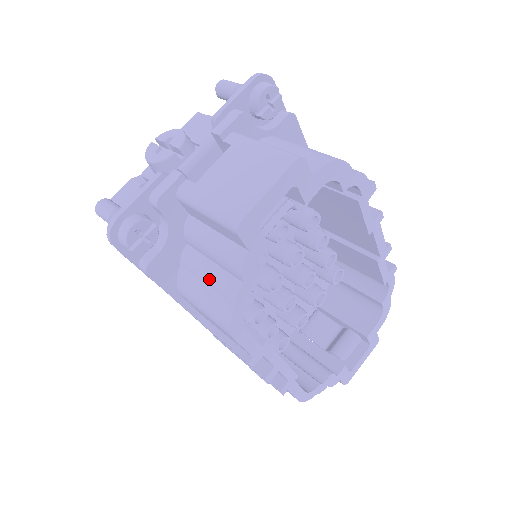
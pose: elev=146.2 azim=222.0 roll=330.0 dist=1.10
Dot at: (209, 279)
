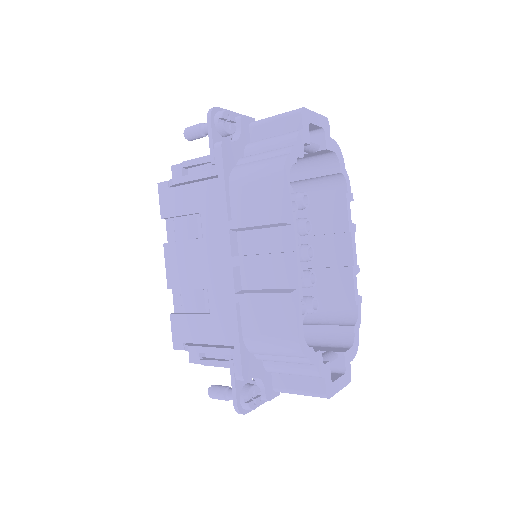
Dot at: (266, 154)
